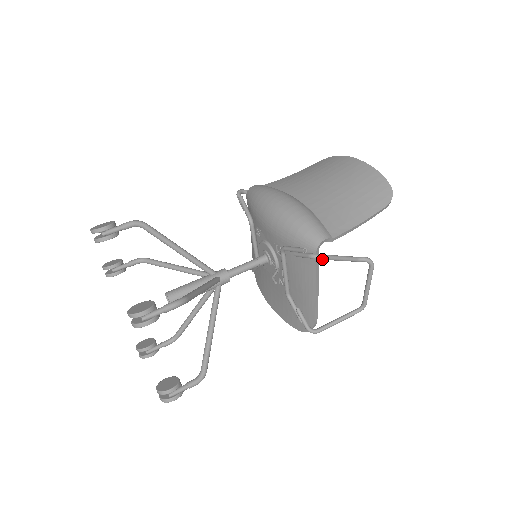
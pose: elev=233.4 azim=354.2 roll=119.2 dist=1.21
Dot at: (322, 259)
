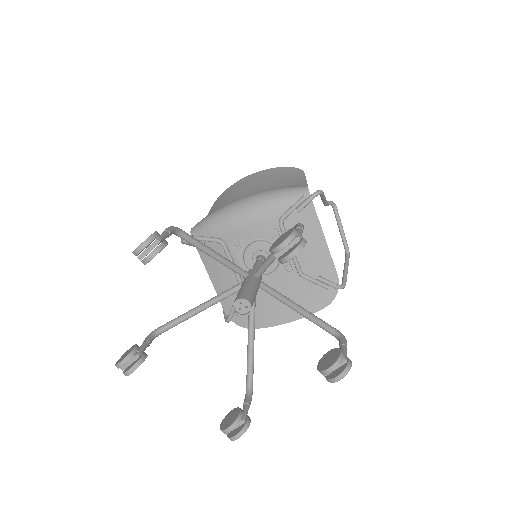
Dot at: (322, 193)
